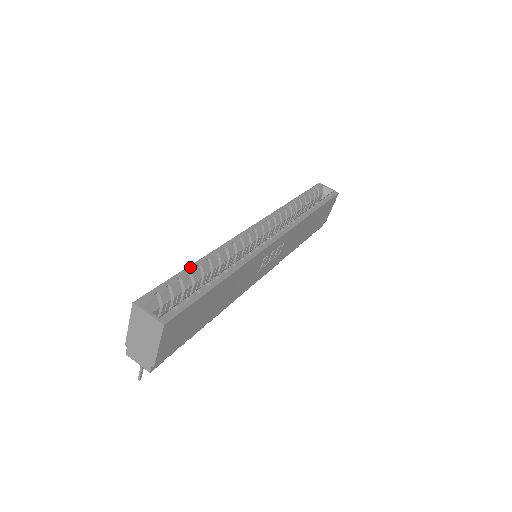
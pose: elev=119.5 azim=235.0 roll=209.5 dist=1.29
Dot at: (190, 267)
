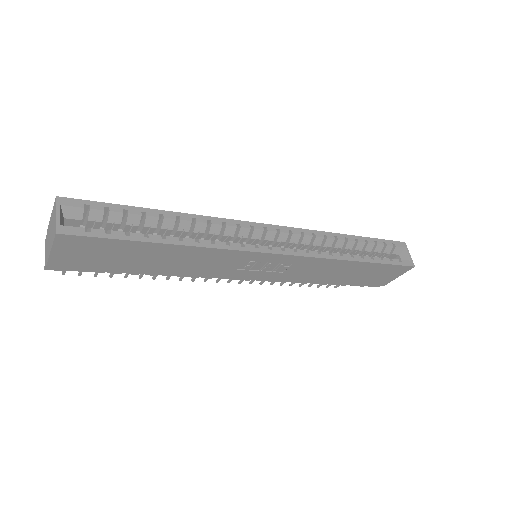
Dot at: (151, 210)
